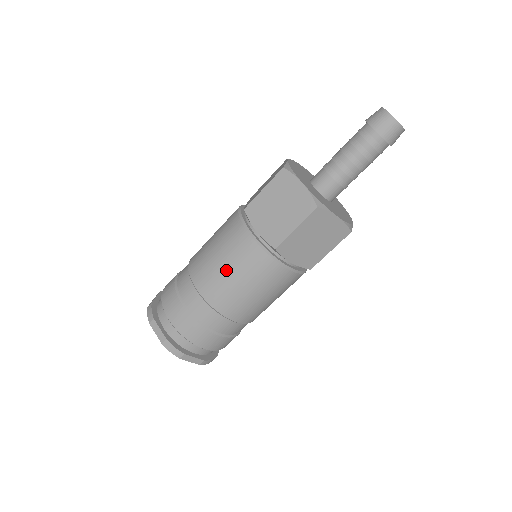
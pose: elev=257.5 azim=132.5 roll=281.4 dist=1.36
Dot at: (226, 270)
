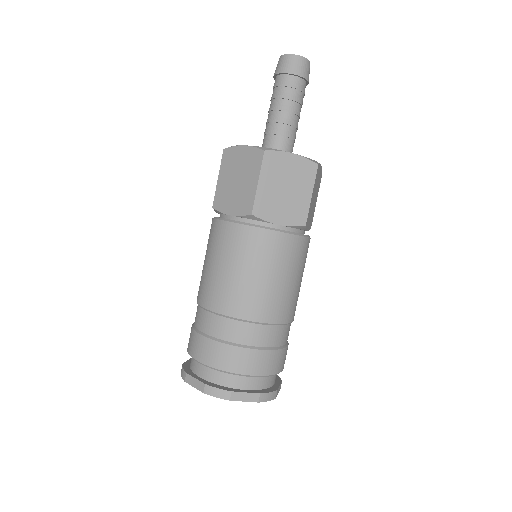
Dot at: (222, 269)
